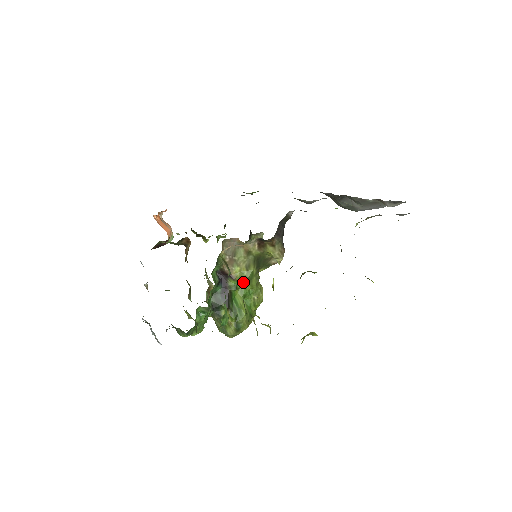
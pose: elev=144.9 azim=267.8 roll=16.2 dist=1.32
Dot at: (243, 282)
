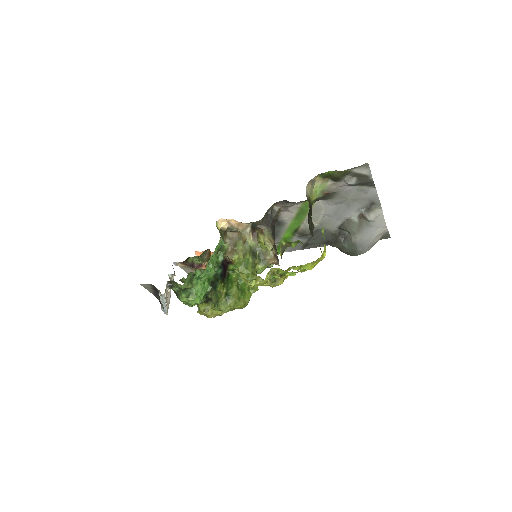
Dot at: (240, 267)
